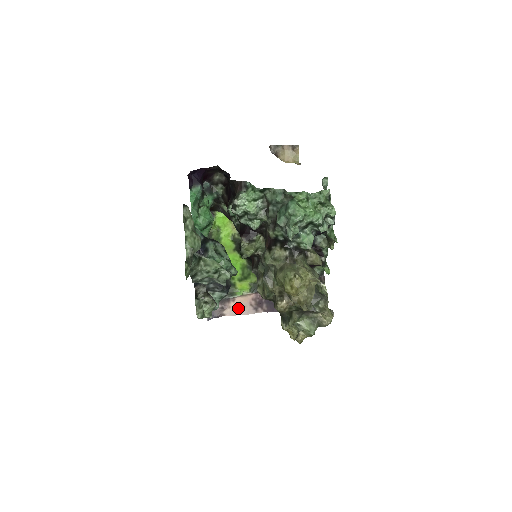
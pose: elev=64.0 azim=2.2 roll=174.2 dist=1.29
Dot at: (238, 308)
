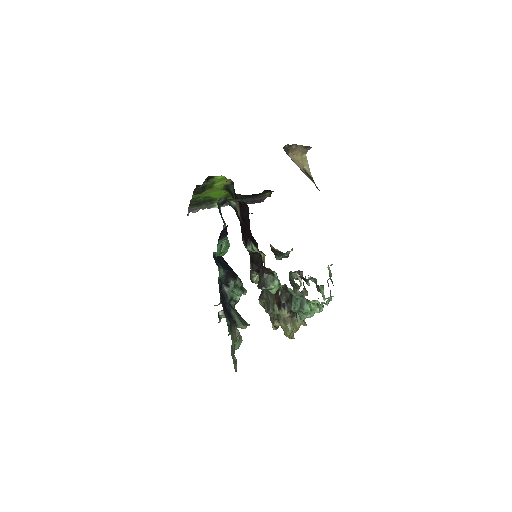
Dot at: occluded
